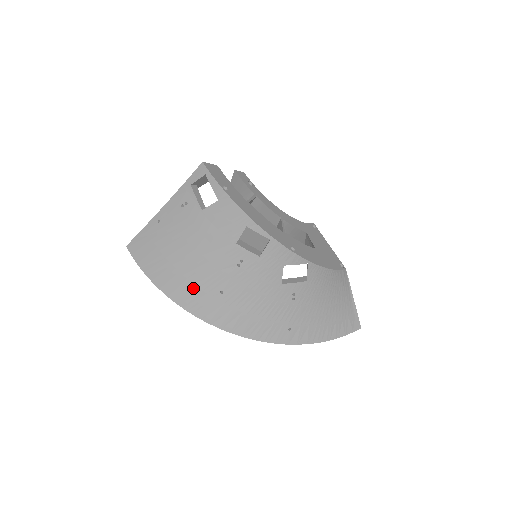
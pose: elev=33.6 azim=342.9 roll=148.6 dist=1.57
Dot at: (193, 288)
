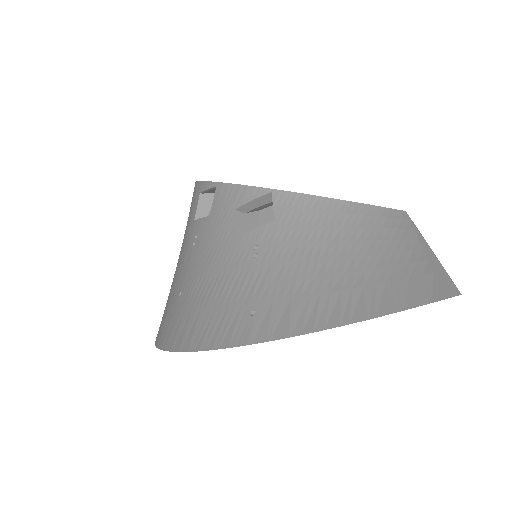
Dot at: (167, 311)
